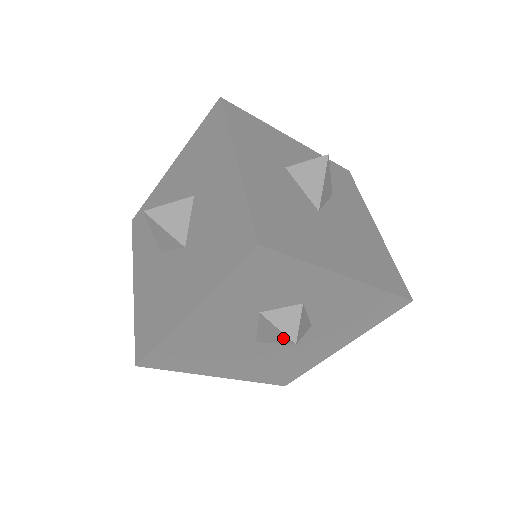
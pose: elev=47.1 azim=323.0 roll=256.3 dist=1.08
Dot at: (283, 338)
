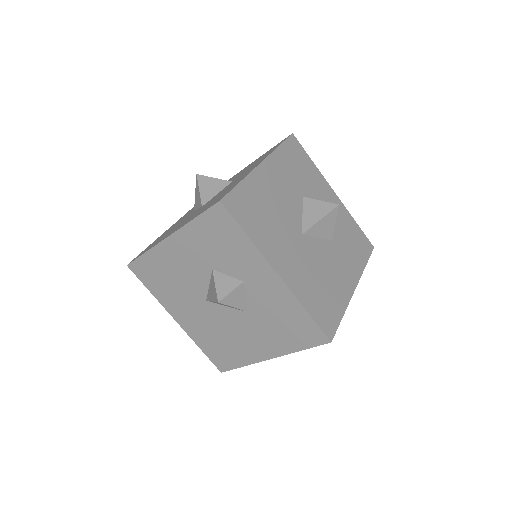
Dot at: (215, 296)
